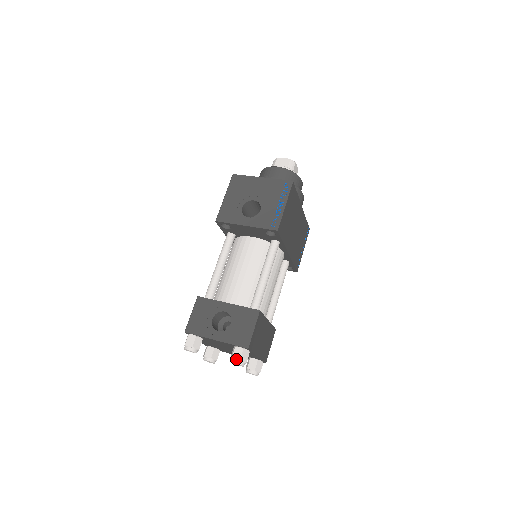
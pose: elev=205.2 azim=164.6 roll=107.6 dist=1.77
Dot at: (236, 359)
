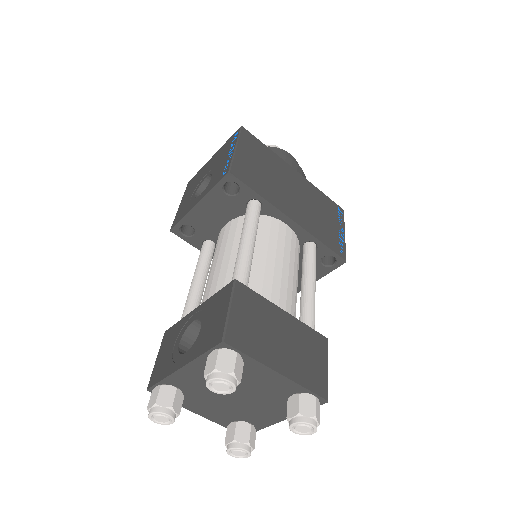
Dot at: (209, 372)
